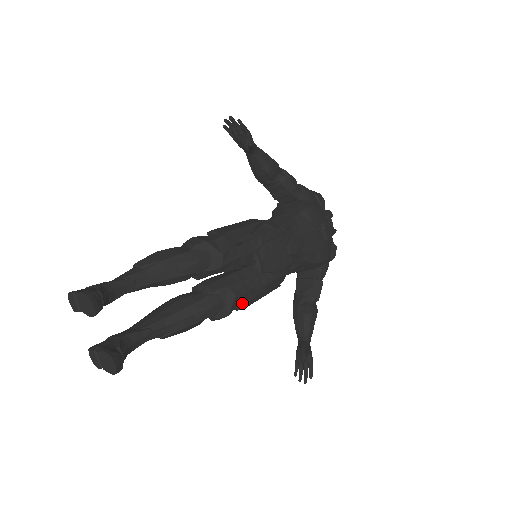
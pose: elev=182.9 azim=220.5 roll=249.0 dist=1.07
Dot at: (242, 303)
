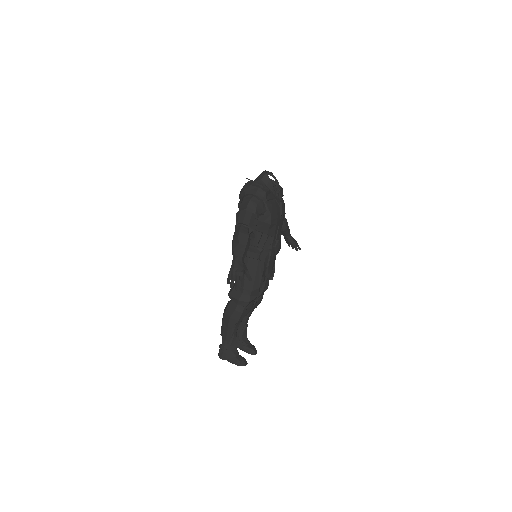
Dot at: occluded
